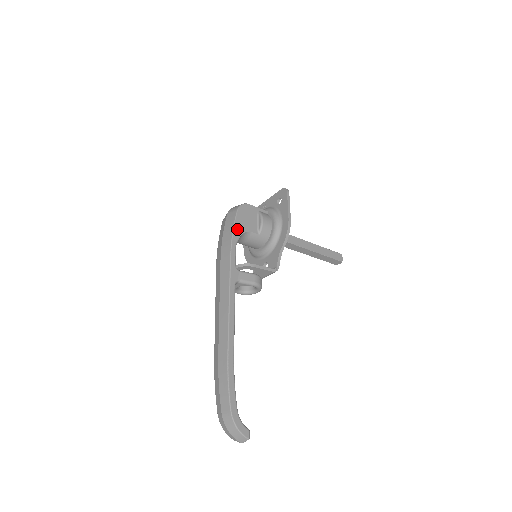
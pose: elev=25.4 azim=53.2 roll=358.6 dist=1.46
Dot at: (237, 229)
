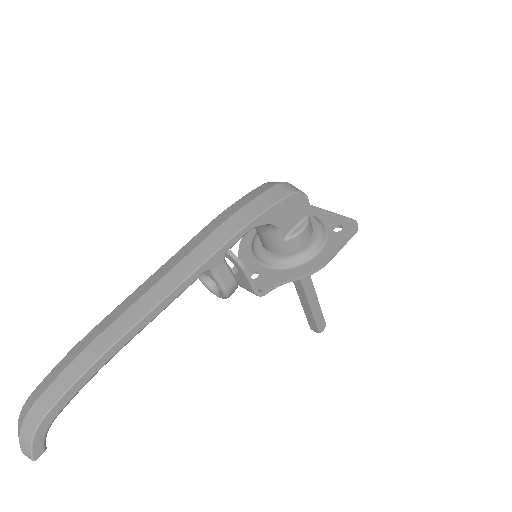
Dot at: (270, 213)
